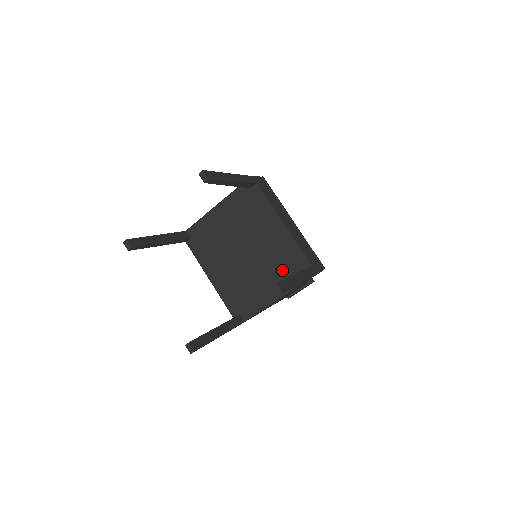
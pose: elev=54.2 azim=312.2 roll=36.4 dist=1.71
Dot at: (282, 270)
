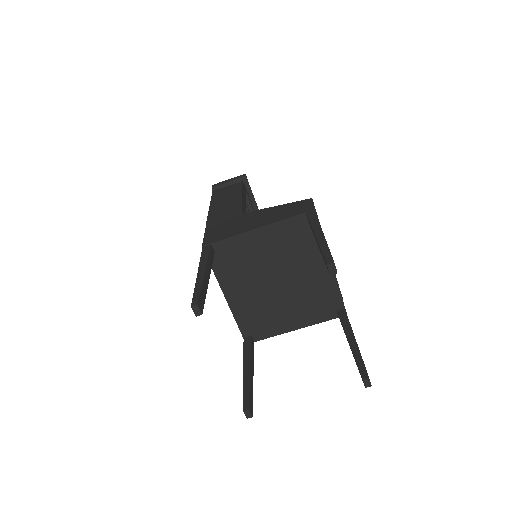
Dot at: (313, 306)
